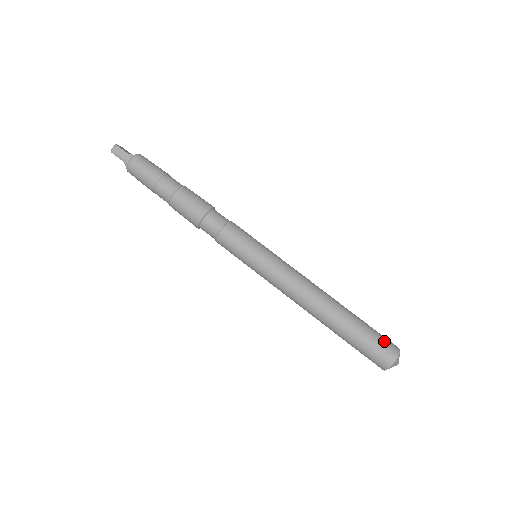
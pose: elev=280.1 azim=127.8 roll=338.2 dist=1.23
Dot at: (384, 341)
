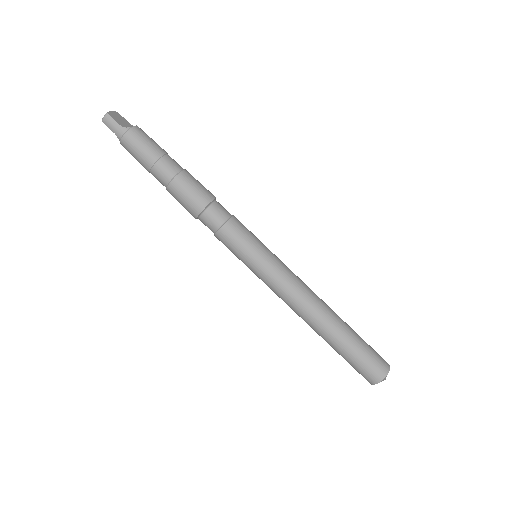
Dot at: (375, 360)
